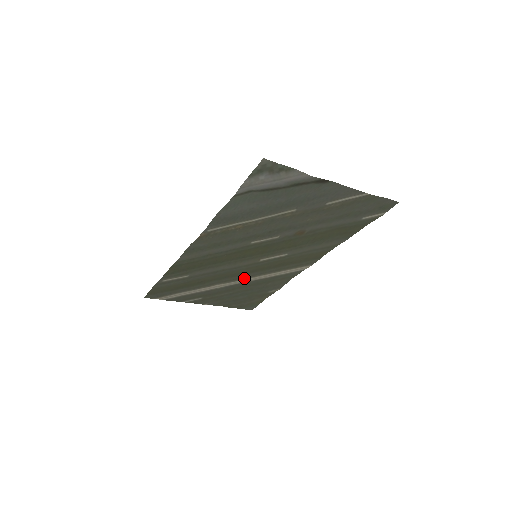
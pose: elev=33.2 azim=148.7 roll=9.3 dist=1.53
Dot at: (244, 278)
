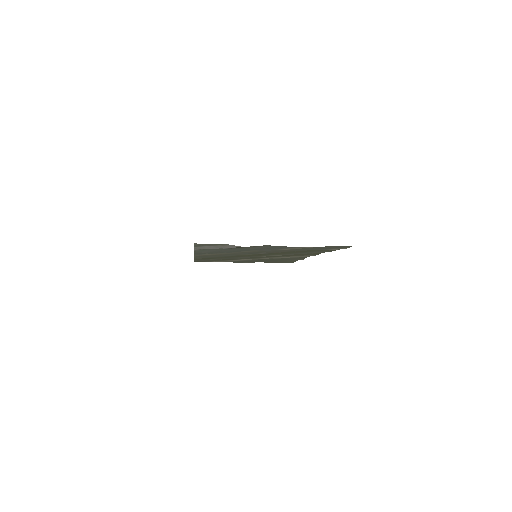
Dot at: (262, 258)
